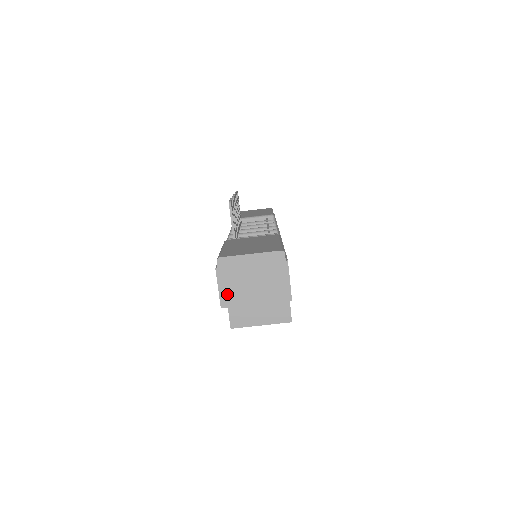
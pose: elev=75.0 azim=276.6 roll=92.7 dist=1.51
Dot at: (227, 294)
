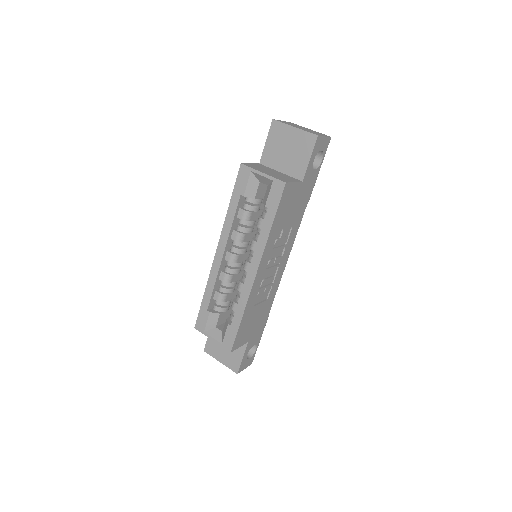
Dot at: occluded
